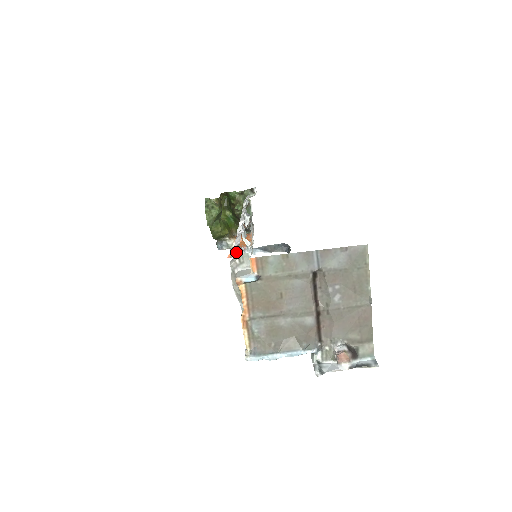
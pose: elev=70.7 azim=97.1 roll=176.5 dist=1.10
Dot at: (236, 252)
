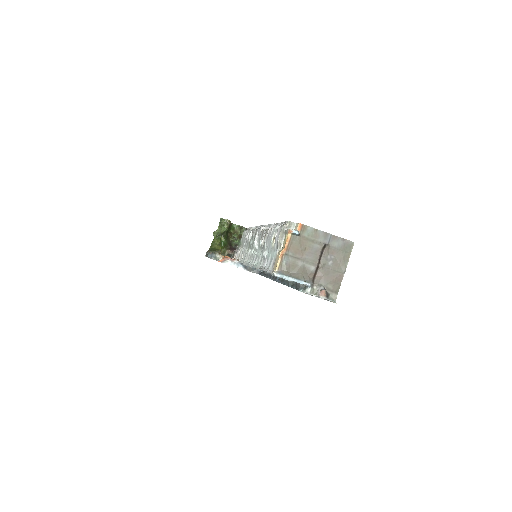
Dot at: occluded
